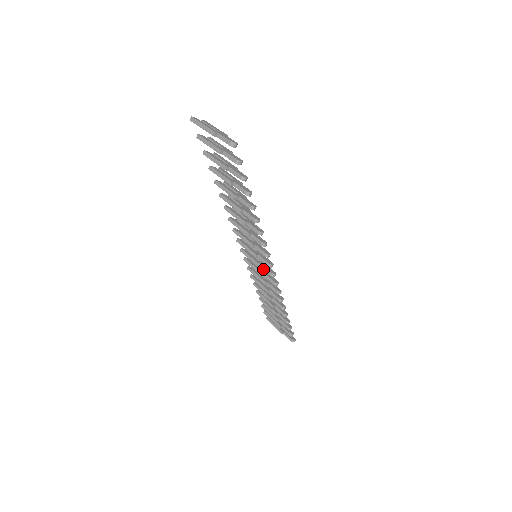
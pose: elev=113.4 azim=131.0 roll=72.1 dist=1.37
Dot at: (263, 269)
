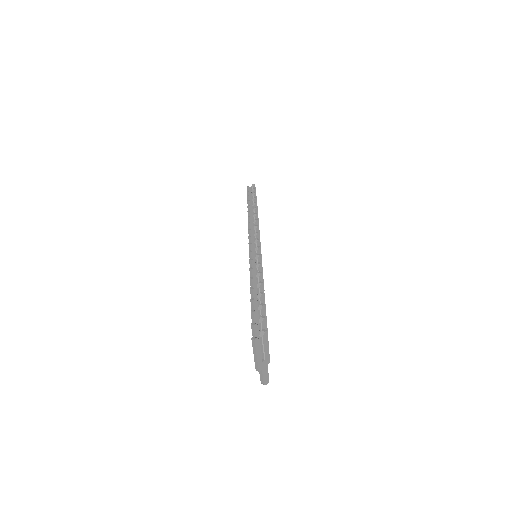
Dot at: occluded
